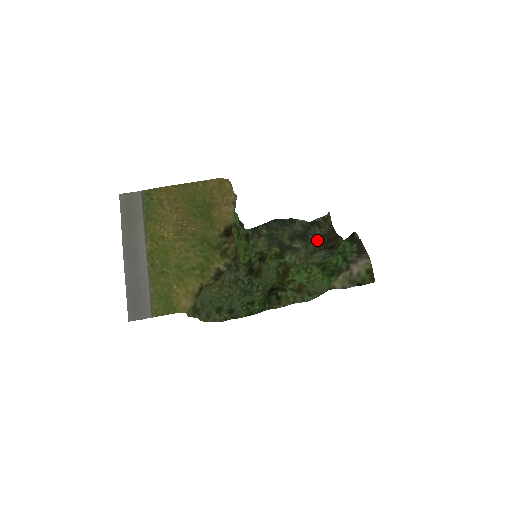
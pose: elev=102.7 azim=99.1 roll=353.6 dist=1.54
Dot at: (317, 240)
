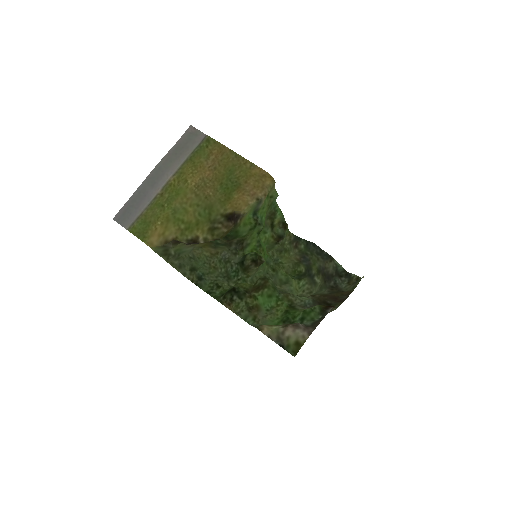
Dot at: (332, 290)
